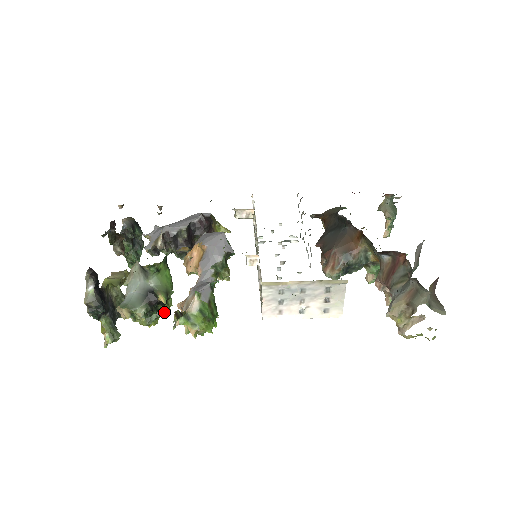
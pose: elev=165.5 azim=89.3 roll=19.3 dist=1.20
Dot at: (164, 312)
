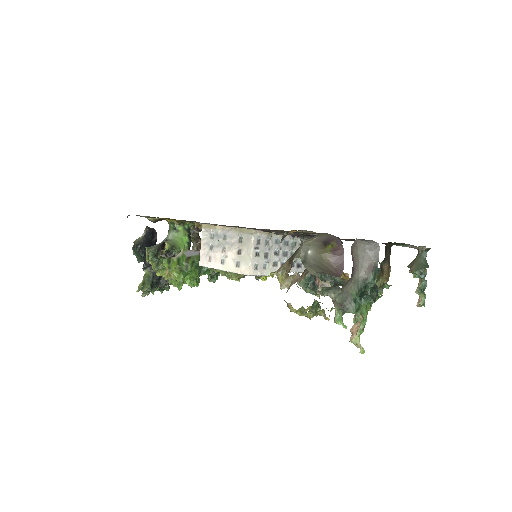
Dot at: occluded
